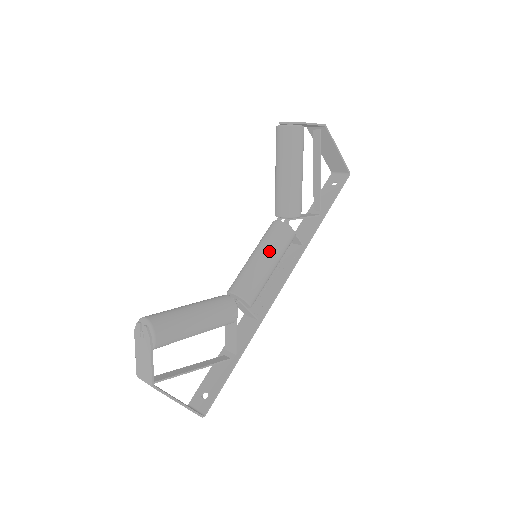
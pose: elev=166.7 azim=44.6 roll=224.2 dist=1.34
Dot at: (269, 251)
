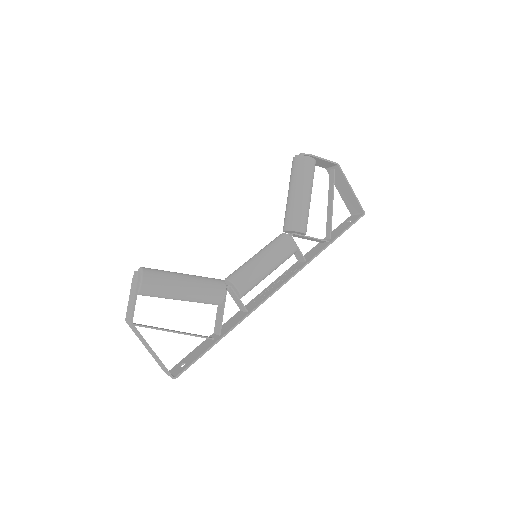
Dot at: (267, 252)
